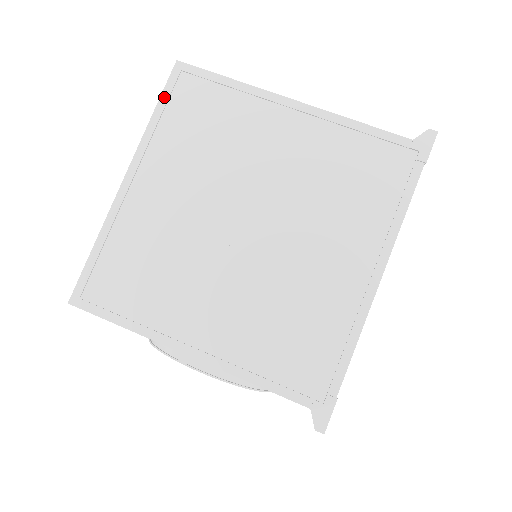
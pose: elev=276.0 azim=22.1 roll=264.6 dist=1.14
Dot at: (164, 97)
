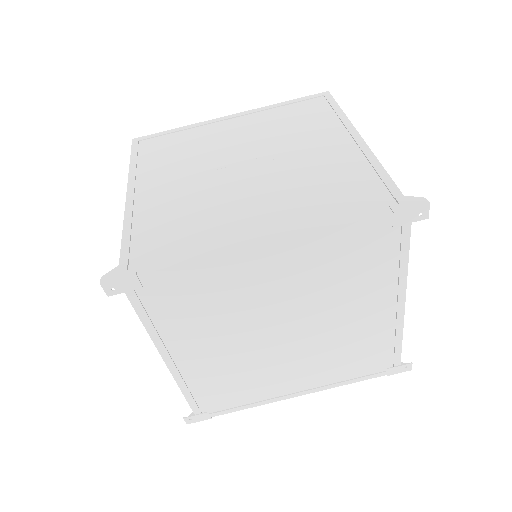
Dot at: (299, 99)
